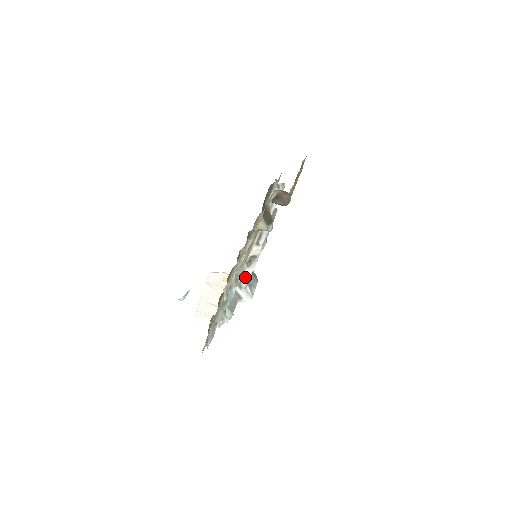
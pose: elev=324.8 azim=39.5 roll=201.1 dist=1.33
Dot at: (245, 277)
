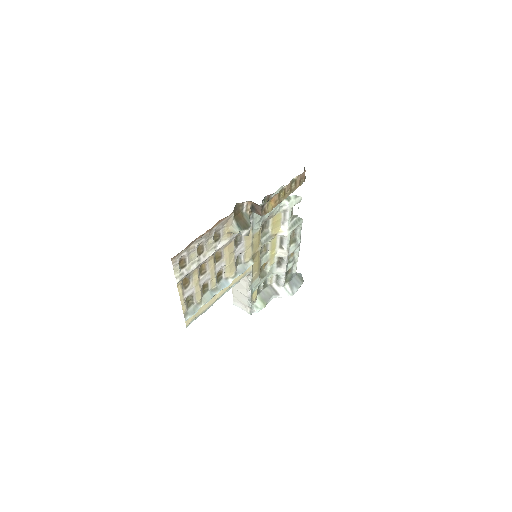
Dot at: (280, 276)
